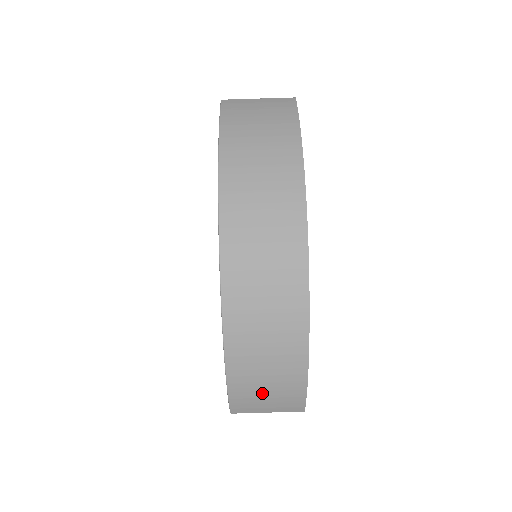
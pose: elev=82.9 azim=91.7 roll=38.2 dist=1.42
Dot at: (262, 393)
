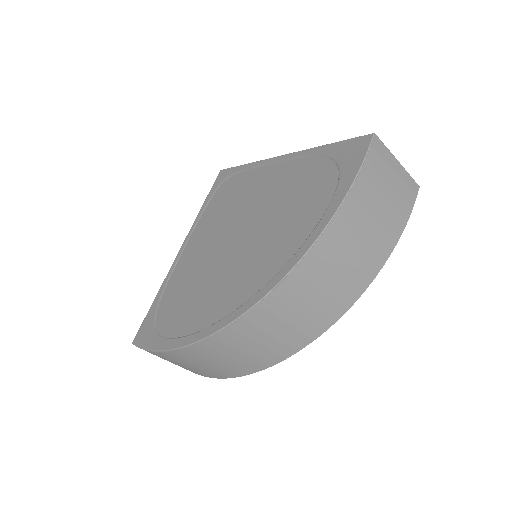
Dot at: (174, 362)
